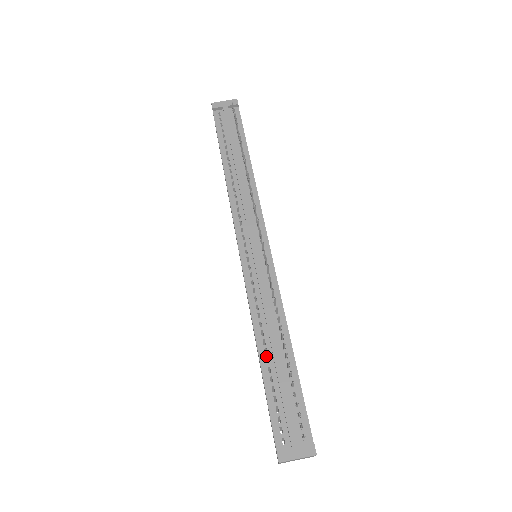
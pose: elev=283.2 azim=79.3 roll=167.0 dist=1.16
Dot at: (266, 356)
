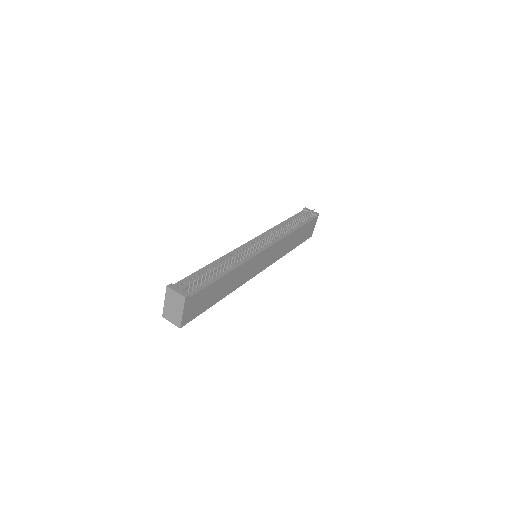
Dot at: (212, 266)
